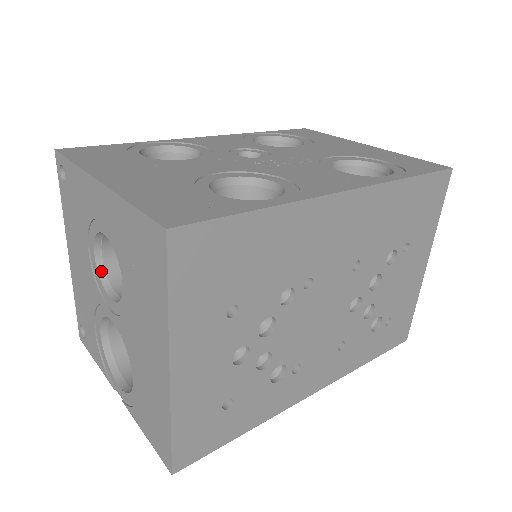
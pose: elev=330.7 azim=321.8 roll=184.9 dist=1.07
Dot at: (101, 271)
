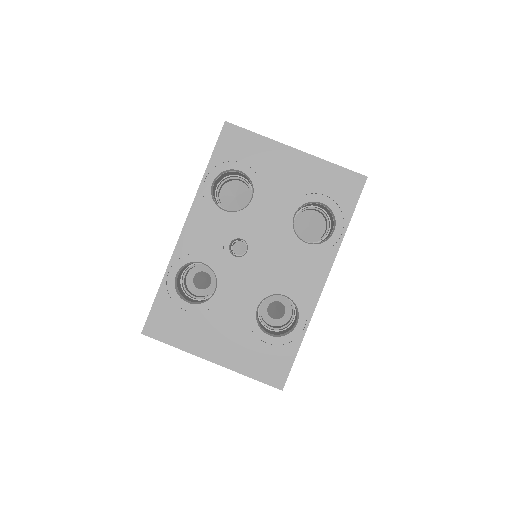
Dot at: occluded
